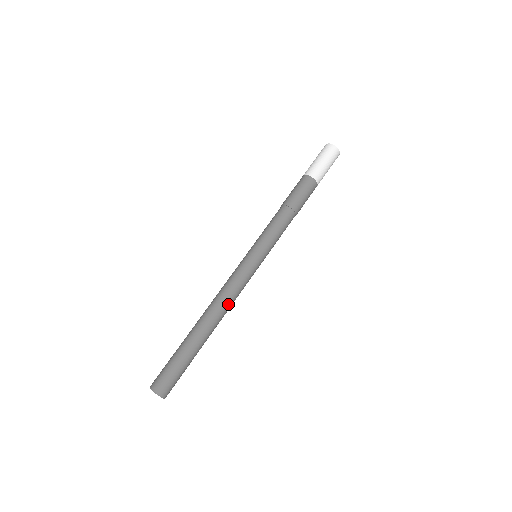
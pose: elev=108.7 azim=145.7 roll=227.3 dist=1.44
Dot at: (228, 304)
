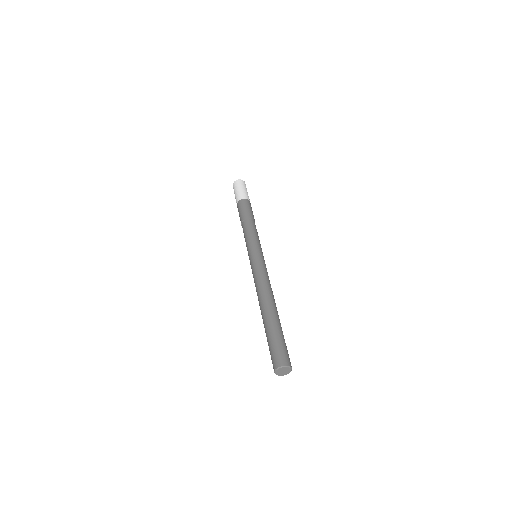
Dot at: occluded
